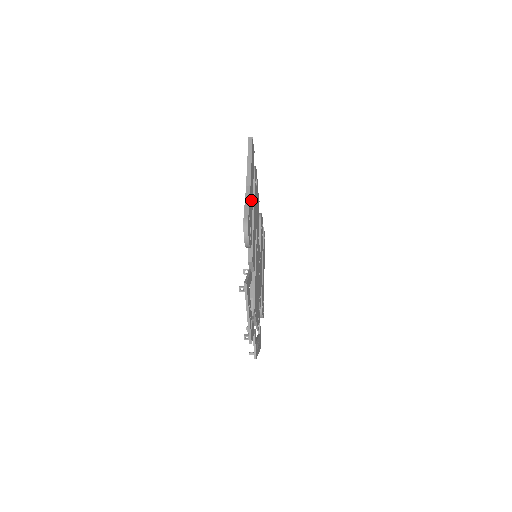
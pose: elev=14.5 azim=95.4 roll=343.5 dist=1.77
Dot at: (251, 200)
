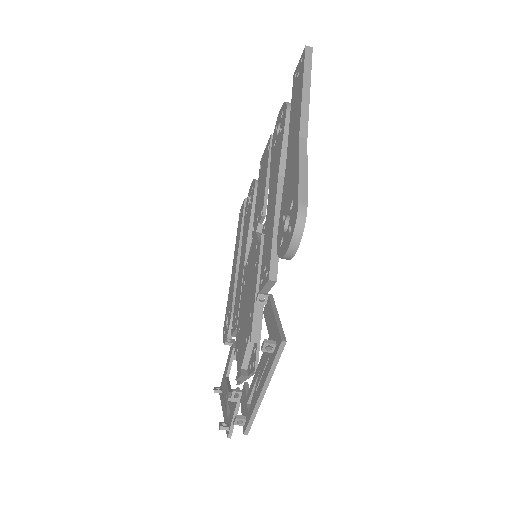
Dot at: occluded
